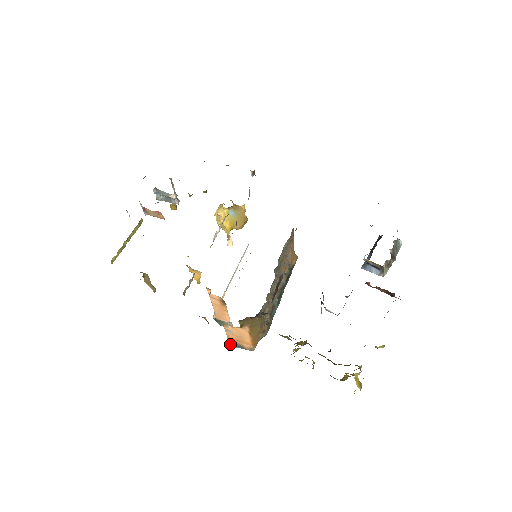
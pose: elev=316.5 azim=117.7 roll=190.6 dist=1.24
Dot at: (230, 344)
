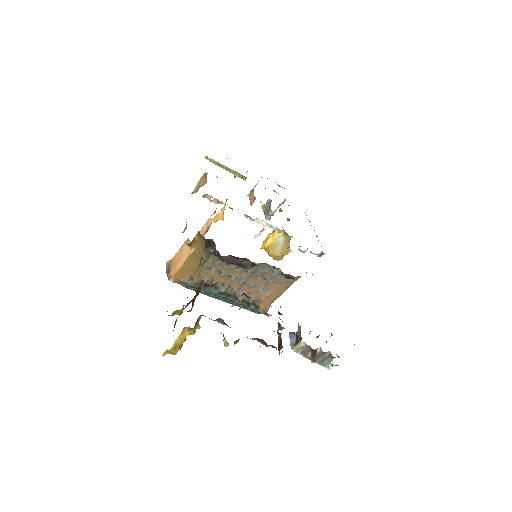
Dot at: (167, 264)
